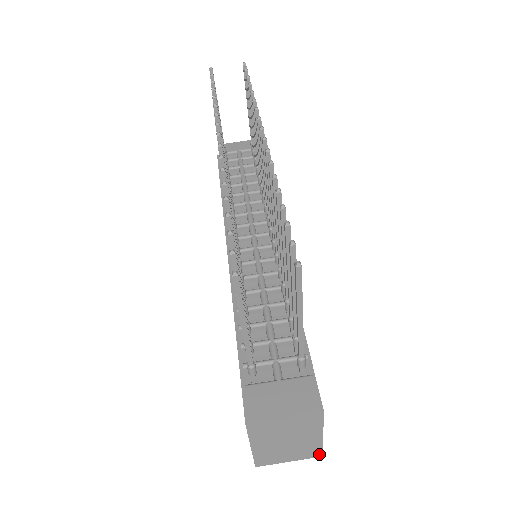
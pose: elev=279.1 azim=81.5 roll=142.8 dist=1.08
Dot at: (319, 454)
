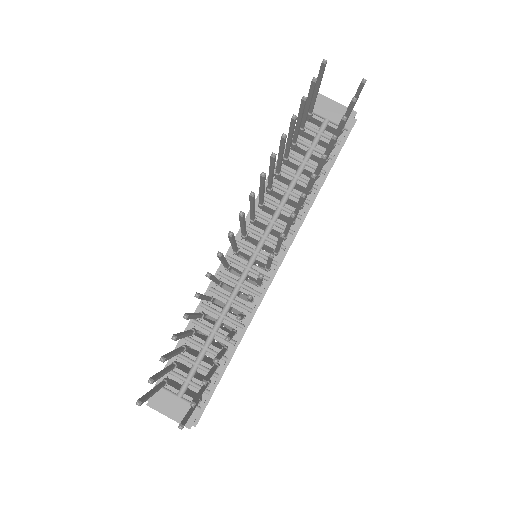
Dot at: occluded
